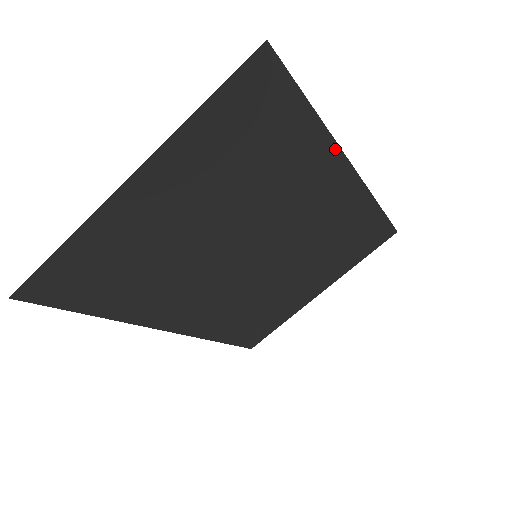
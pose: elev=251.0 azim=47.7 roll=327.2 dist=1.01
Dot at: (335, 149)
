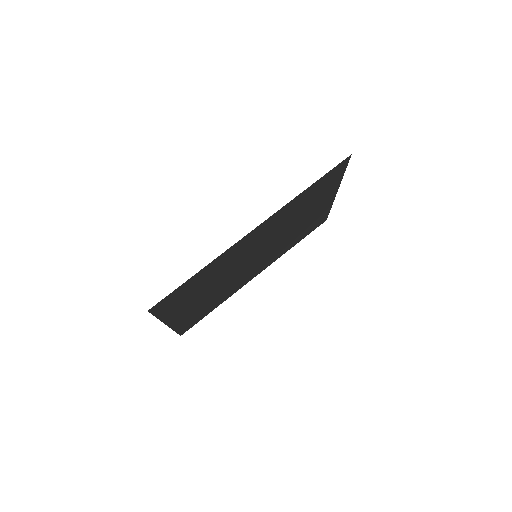
Dot at: (228, 250)
